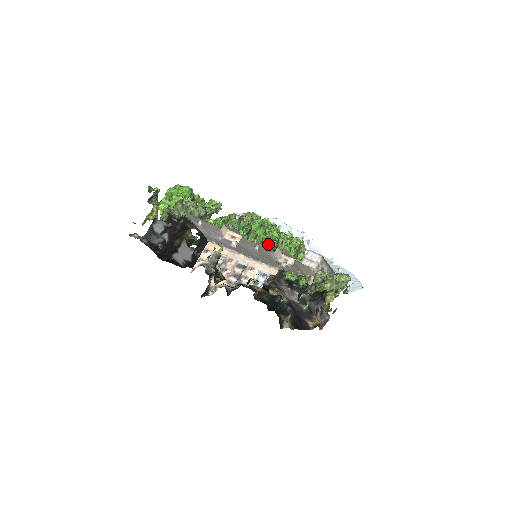
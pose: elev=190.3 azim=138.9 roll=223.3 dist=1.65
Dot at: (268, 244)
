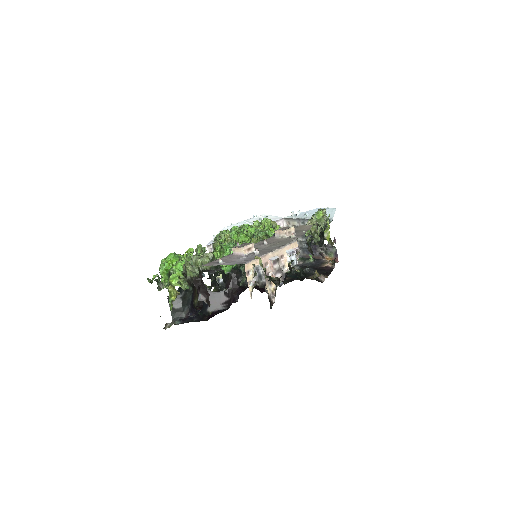
Dot at: occluded
